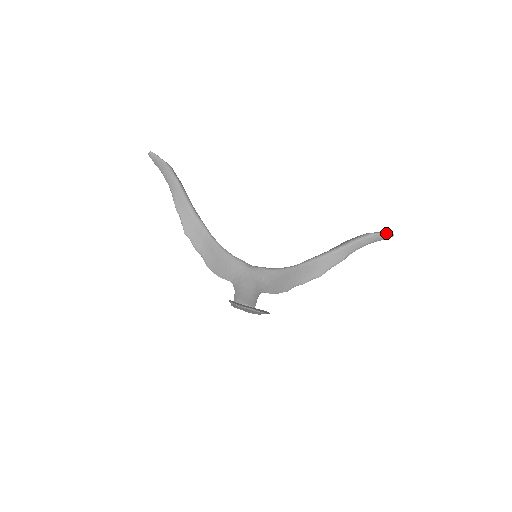
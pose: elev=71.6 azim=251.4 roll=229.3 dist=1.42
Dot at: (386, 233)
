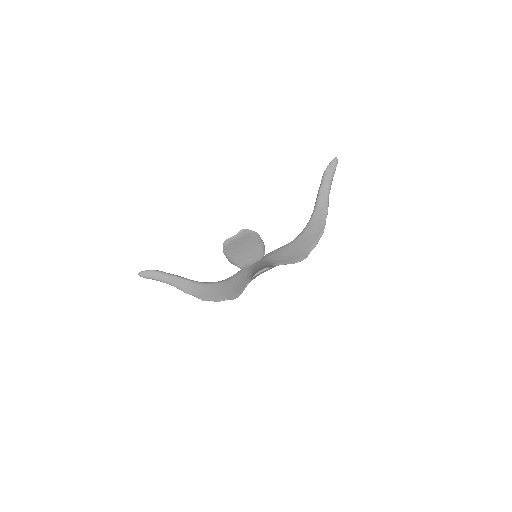
Dot at: (331, 162)
